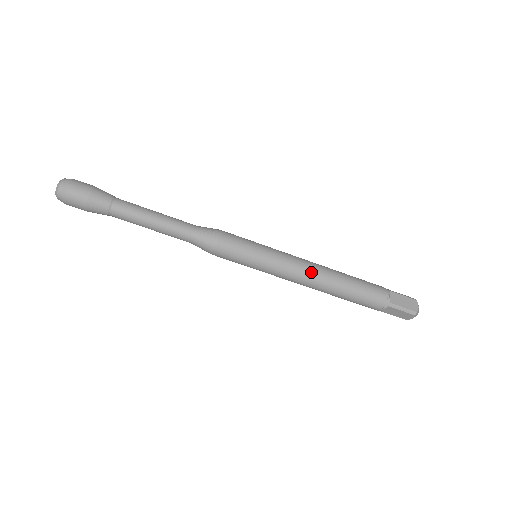
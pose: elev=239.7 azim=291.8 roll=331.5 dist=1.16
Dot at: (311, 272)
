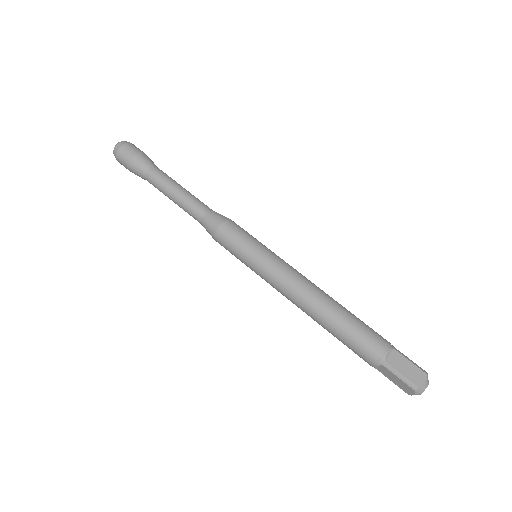
Dot at: occluded
